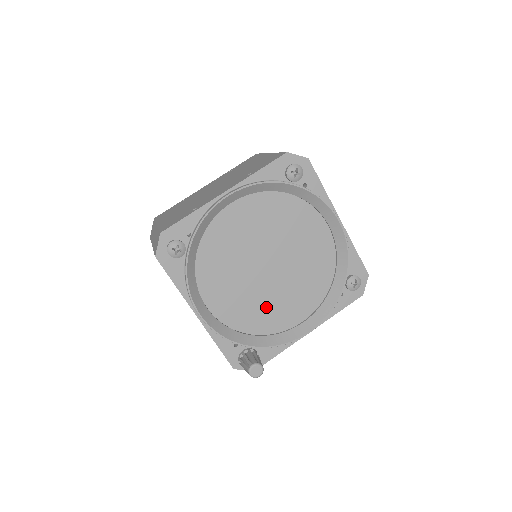
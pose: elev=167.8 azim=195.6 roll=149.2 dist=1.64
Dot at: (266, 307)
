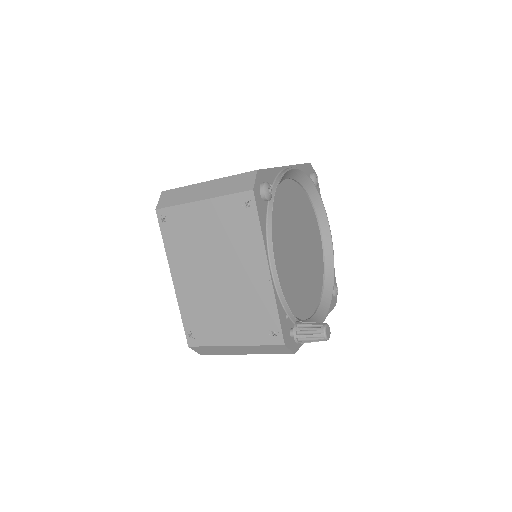
Dot at: (297, 289)
